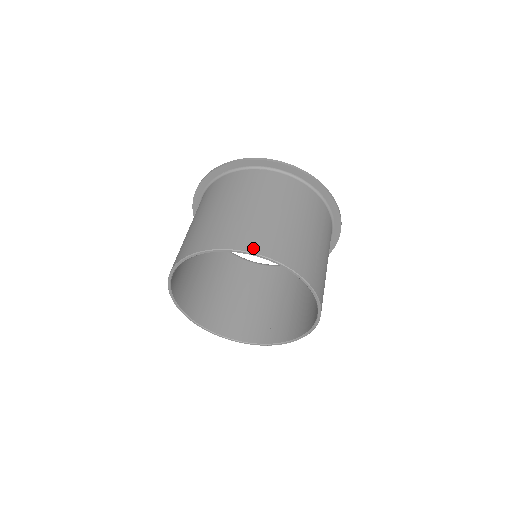
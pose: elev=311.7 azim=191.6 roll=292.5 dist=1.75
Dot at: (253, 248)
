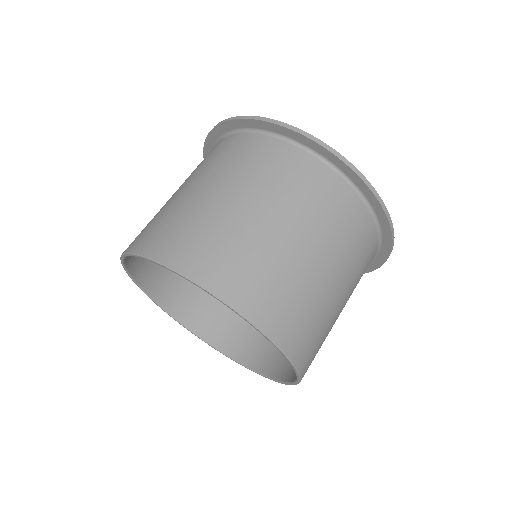
Dot at: (180, 263)
